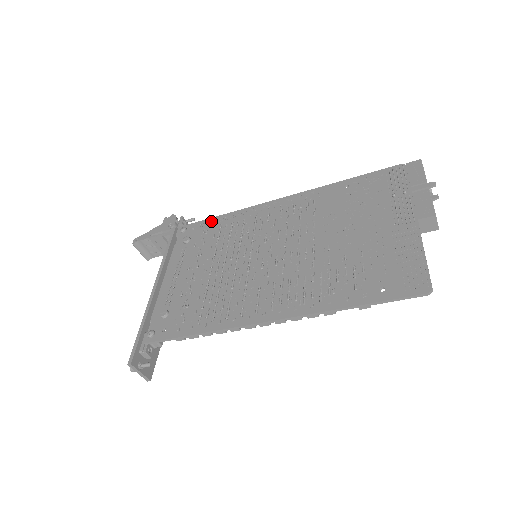
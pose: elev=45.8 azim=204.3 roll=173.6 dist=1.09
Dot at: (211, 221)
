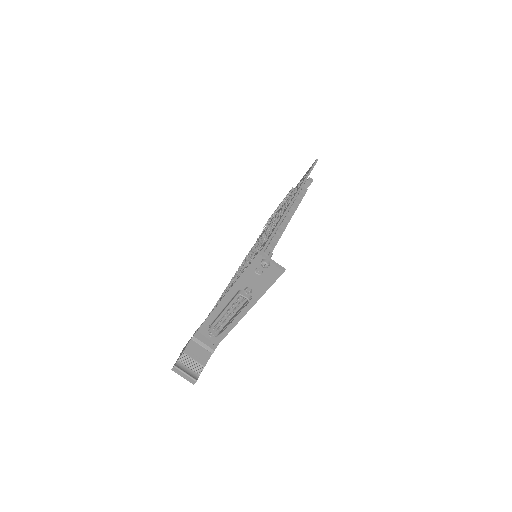
Dot at: (213, 308)
